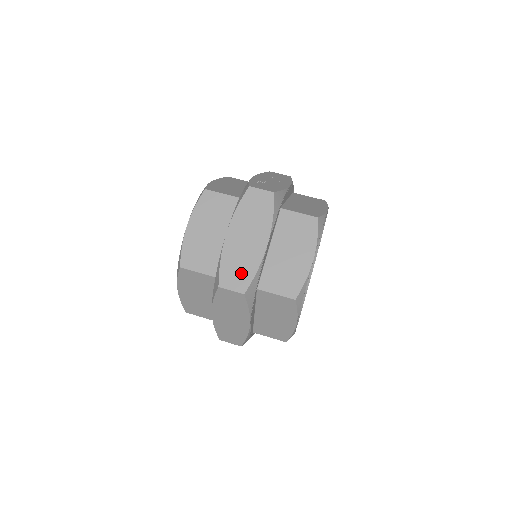
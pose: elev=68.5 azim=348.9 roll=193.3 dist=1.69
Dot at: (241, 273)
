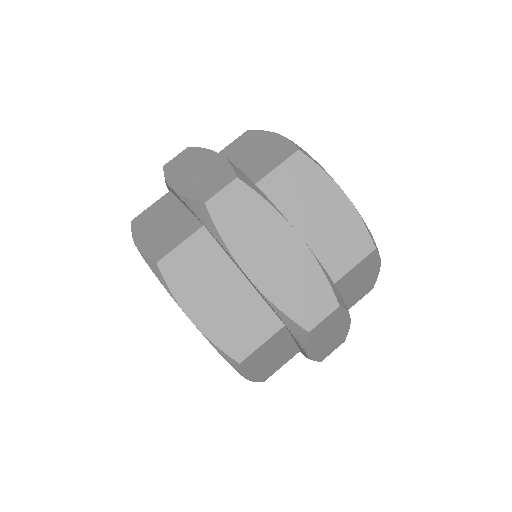
Dot at: (311, 292)
